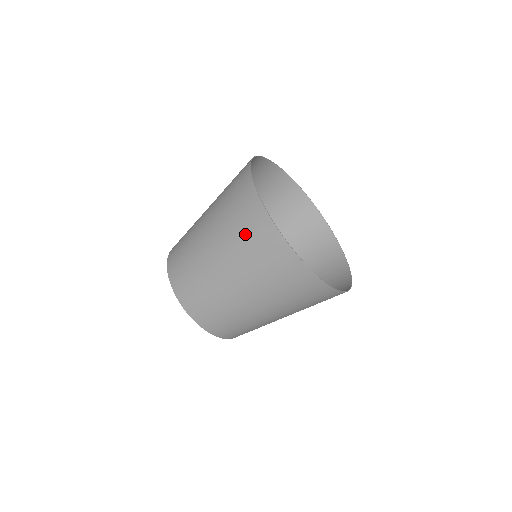
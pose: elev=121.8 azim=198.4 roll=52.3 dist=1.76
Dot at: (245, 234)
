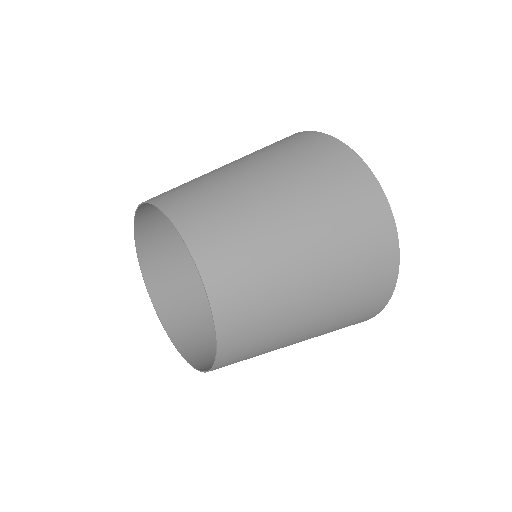
Dot at: (289, 146)
